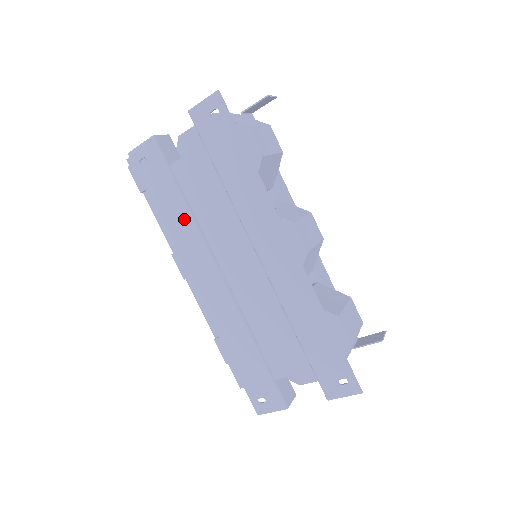
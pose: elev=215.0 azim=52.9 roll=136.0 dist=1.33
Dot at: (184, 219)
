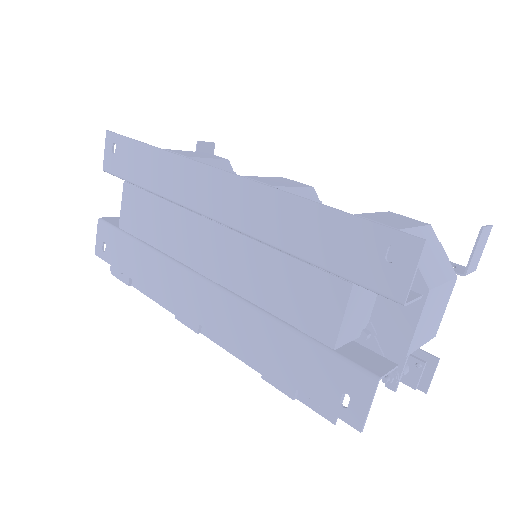
Dot at: (148, 260)
